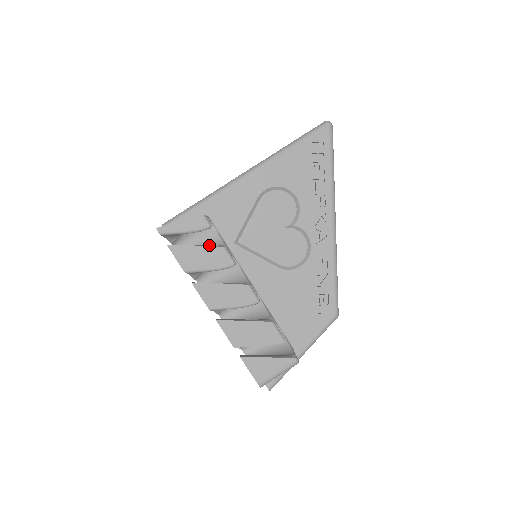
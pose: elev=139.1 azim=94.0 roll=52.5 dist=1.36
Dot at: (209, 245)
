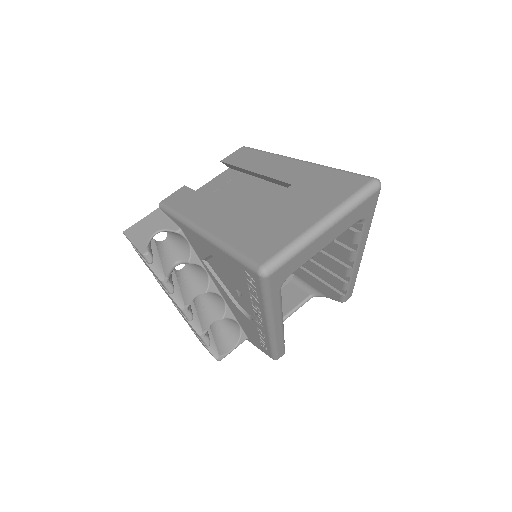
Dot at: (182, 249)
